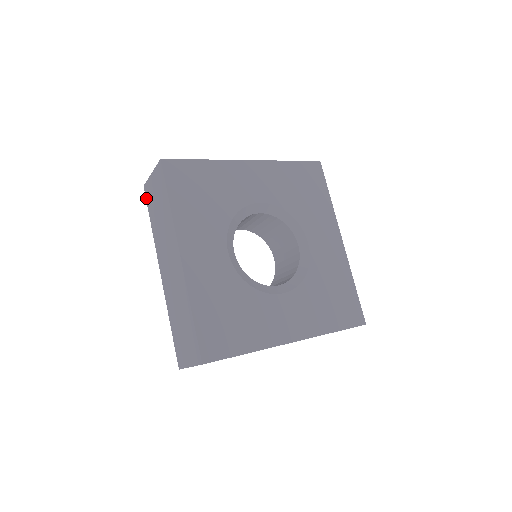
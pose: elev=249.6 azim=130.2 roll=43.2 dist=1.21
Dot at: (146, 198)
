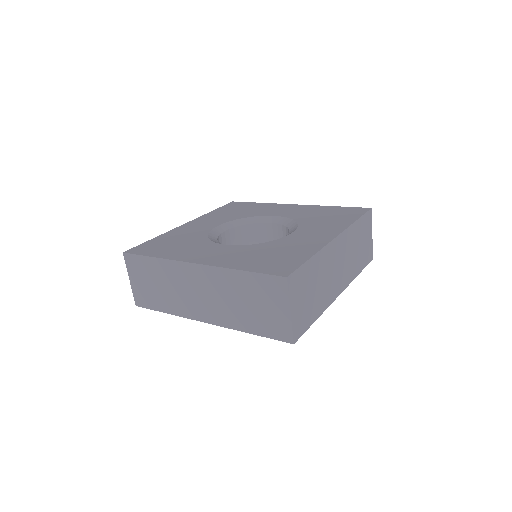
Dot at: (144, 307)
